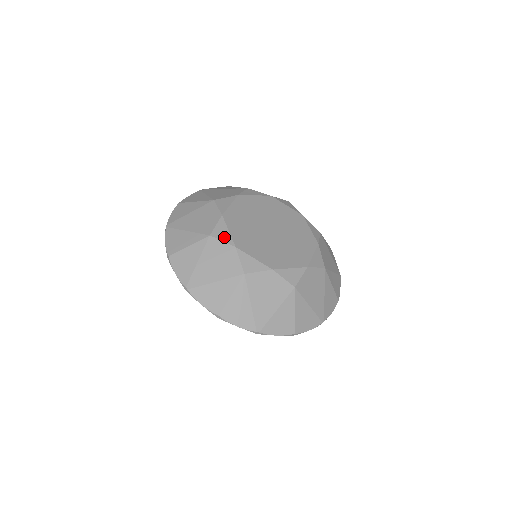
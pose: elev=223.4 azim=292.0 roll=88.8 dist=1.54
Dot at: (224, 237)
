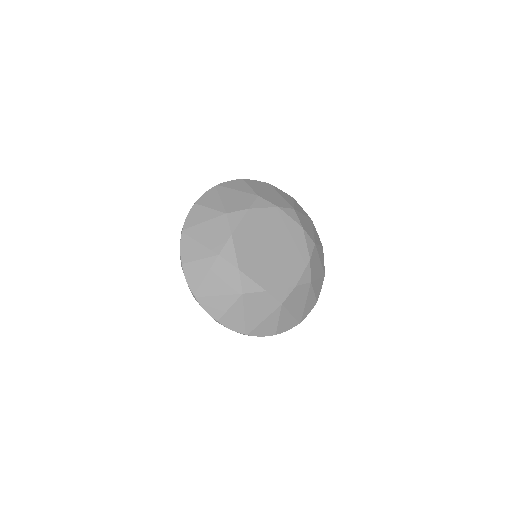
Dot at: (233, 222)
